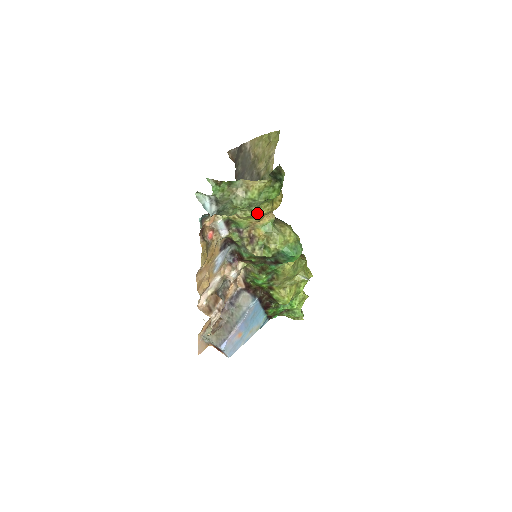
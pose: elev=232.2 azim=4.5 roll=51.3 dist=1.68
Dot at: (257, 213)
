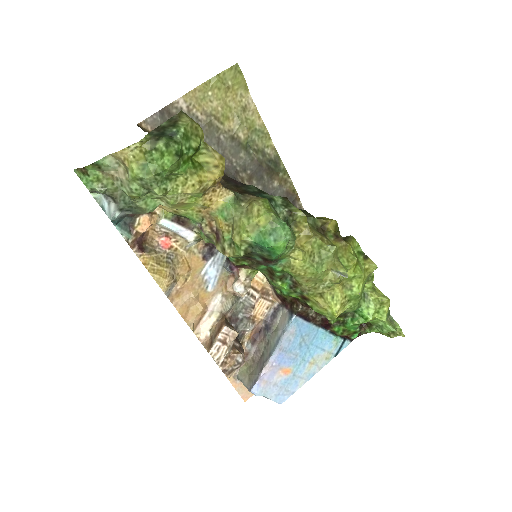
Dot at: (180, 196)
